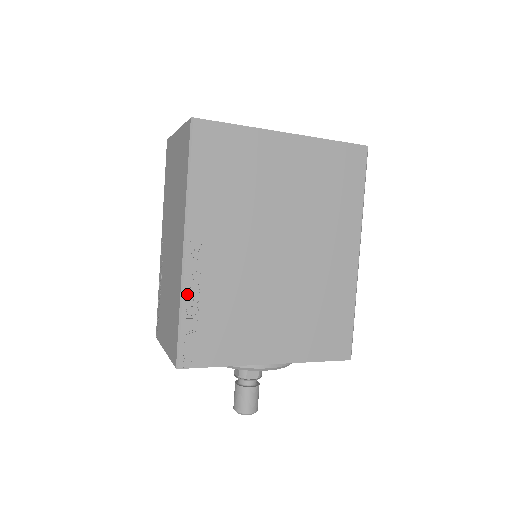
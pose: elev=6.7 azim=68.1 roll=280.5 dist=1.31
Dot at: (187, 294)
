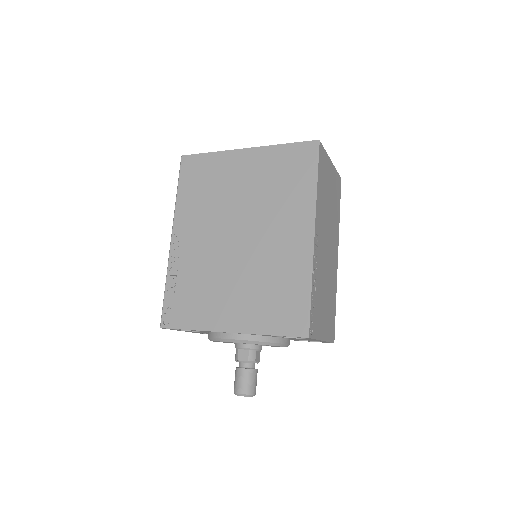
Dot at: (170, 273)
